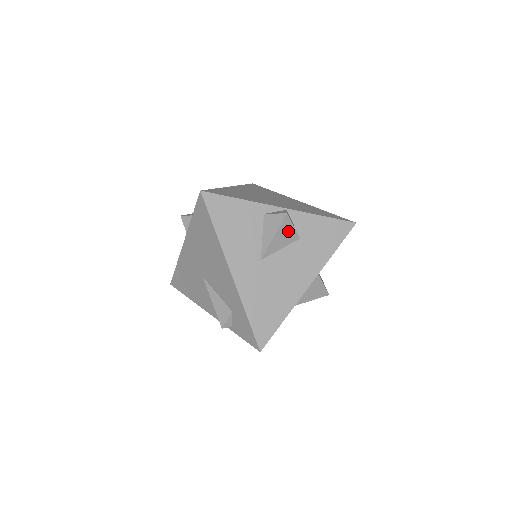
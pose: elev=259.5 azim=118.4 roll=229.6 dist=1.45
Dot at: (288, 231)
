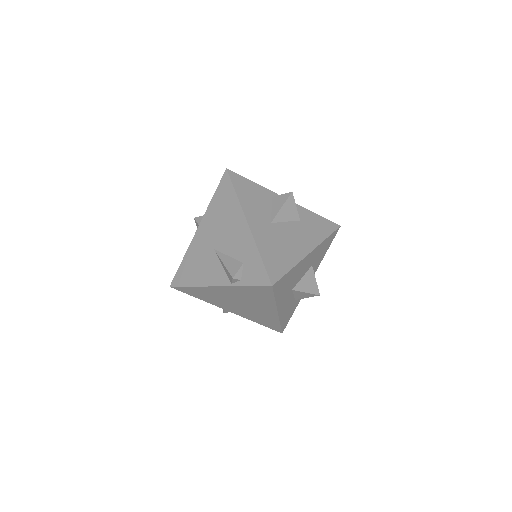
Dot at: (292, 208)
